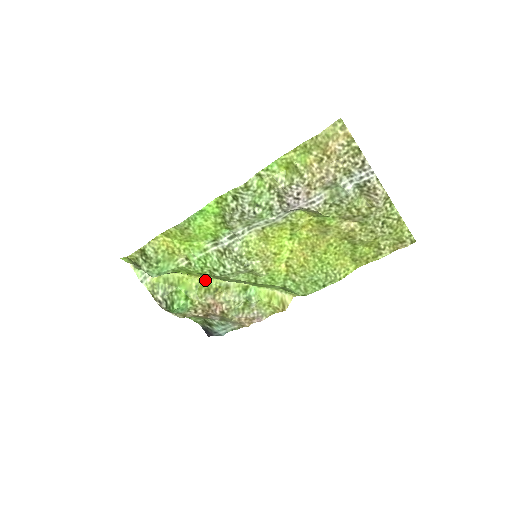
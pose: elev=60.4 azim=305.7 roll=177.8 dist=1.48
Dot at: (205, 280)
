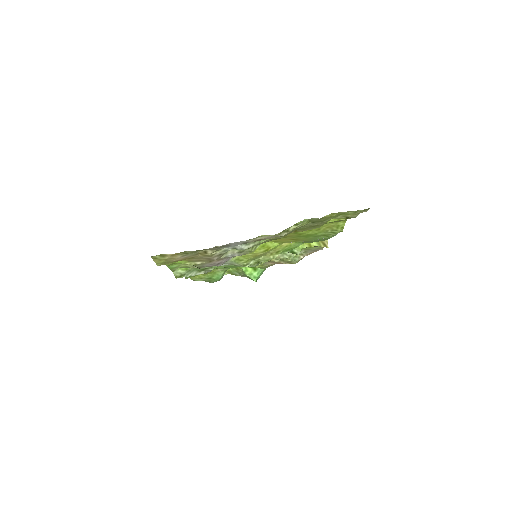
Dot at: occluded
